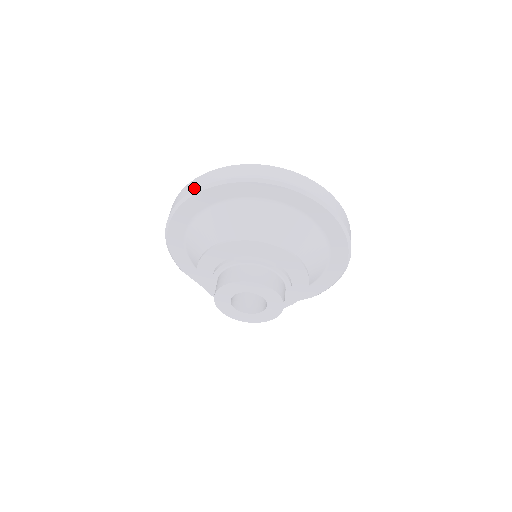
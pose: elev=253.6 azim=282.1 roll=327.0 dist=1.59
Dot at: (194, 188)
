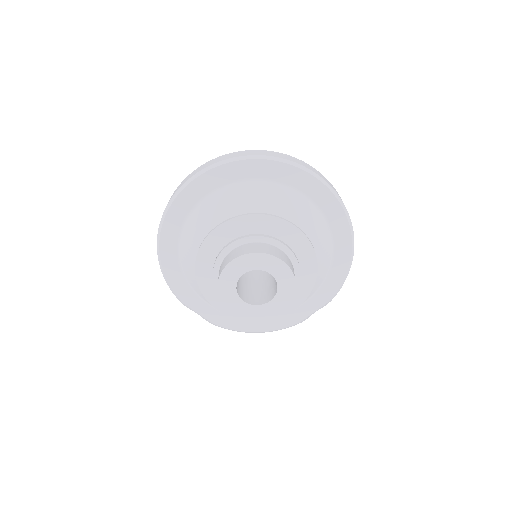
Dot at: (177, 189)
